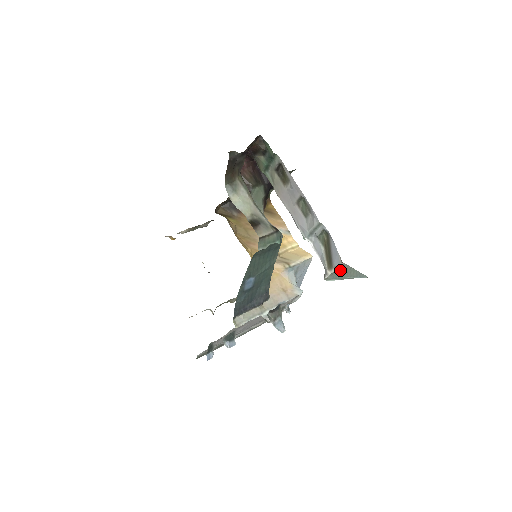
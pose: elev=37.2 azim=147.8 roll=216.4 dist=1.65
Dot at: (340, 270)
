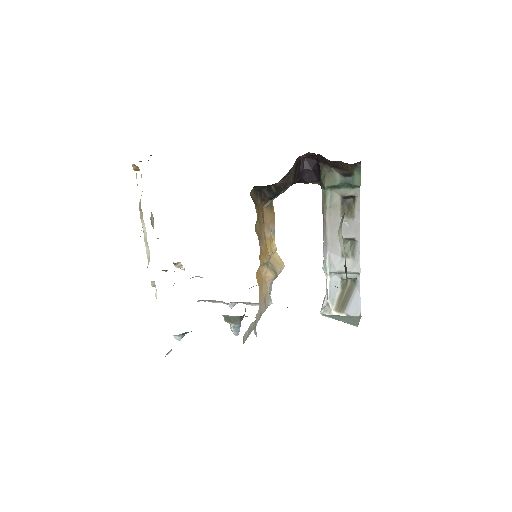
Dot at: (348, 317)
